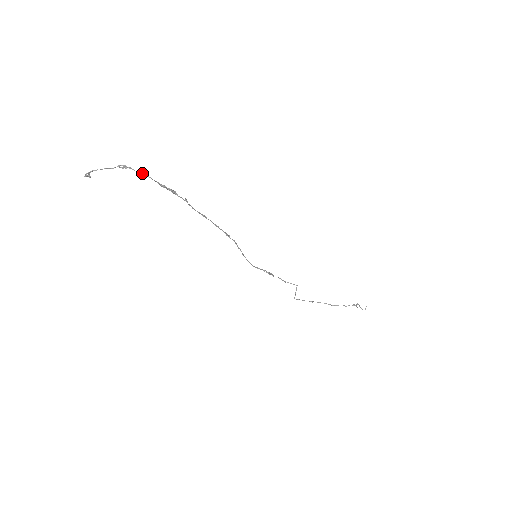
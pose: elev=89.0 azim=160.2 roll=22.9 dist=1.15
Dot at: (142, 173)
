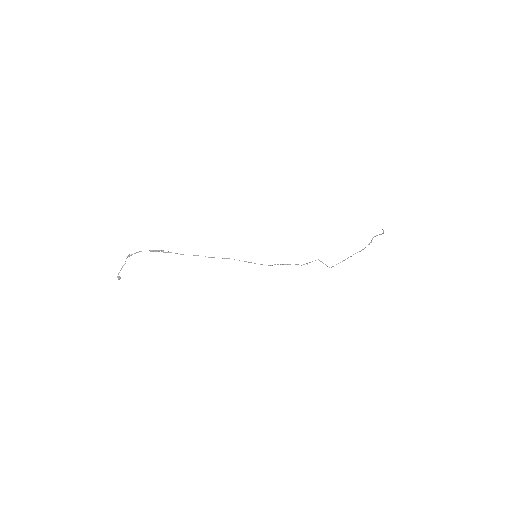
Dot at: (138, 252)
